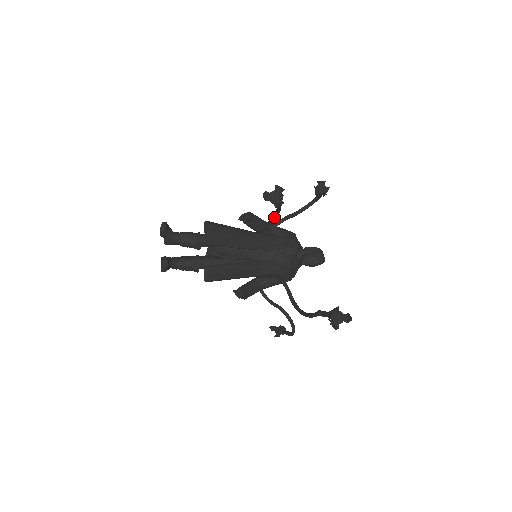
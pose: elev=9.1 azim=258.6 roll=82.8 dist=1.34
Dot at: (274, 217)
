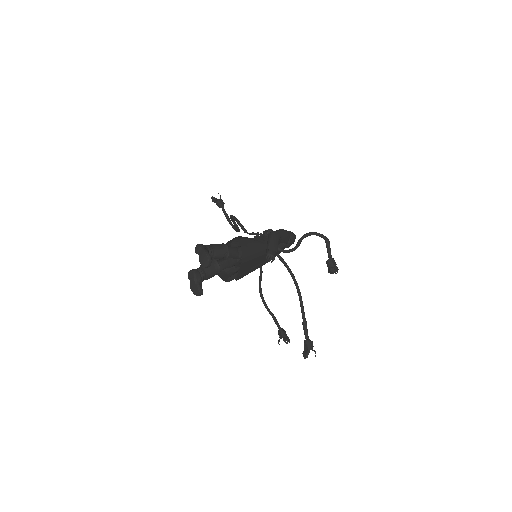
Dot at: (292, 277)
